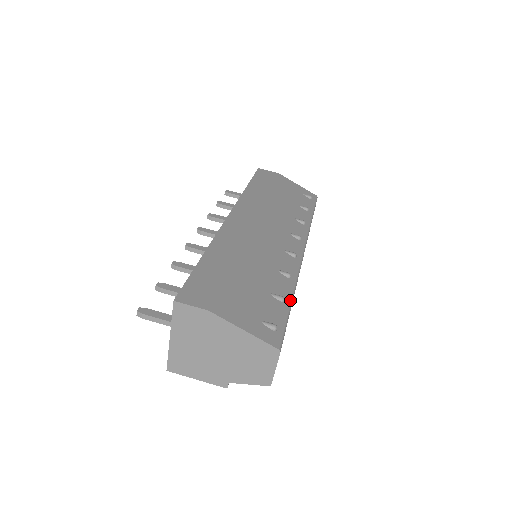
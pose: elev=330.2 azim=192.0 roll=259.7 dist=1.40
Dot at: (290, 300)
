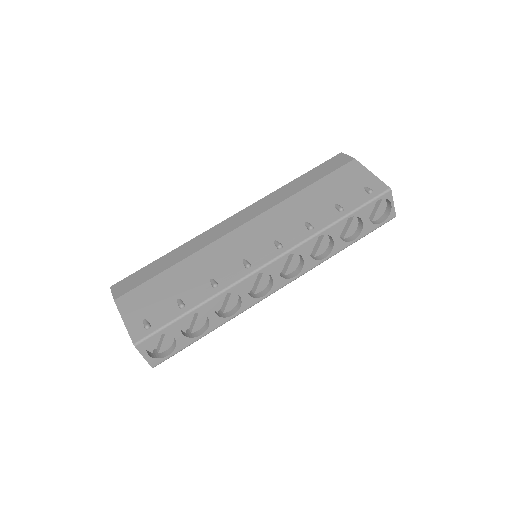
Dot at: (190, 308)
